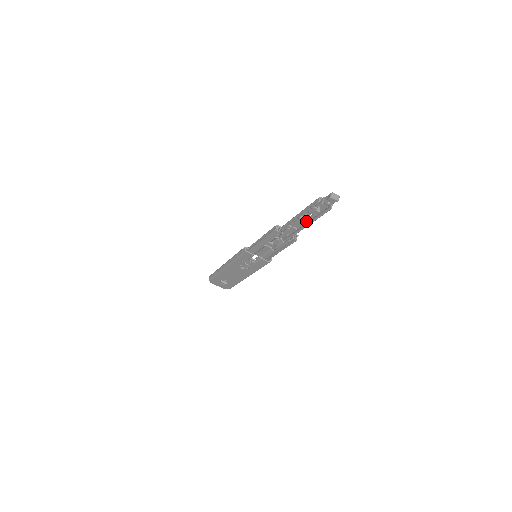
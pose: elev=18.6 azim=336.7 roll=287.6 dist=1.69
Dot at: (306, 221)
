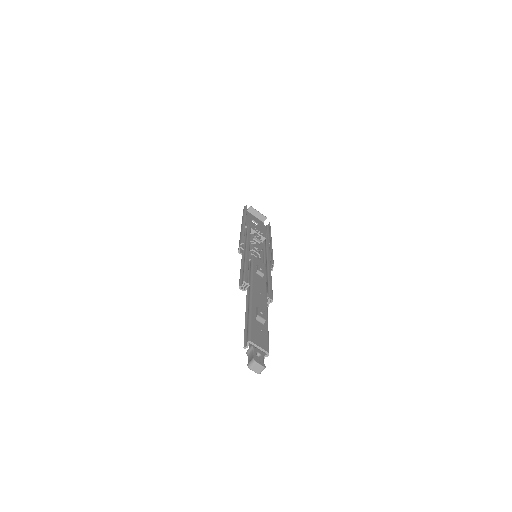
Dot at: occluded
